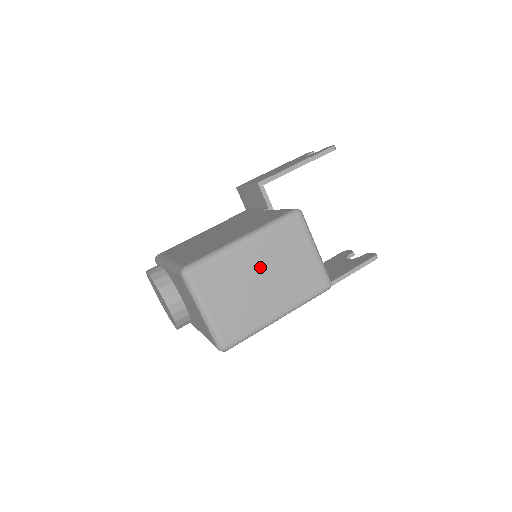
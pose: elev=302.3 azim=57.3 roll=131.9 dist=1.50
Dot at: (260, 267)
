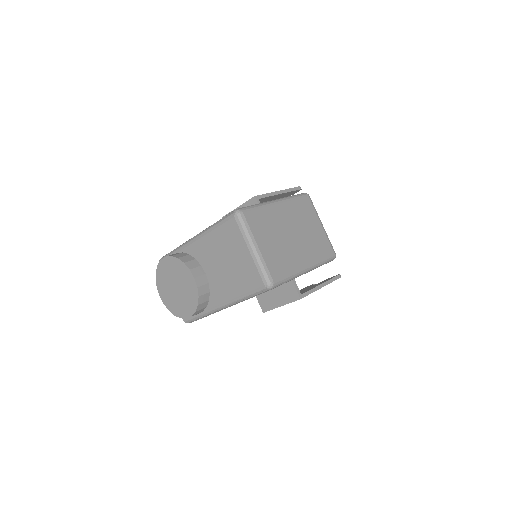
Dot at: (289, 224)
